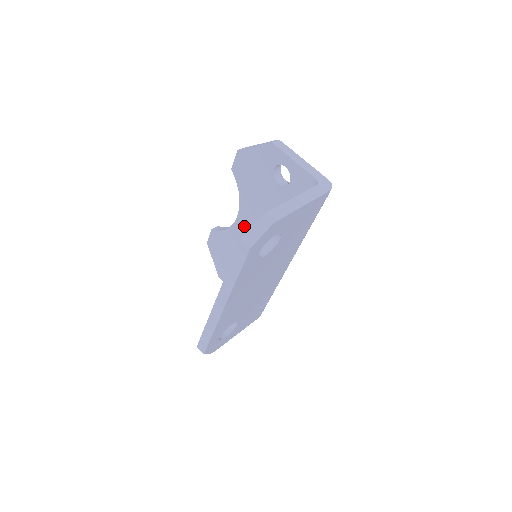
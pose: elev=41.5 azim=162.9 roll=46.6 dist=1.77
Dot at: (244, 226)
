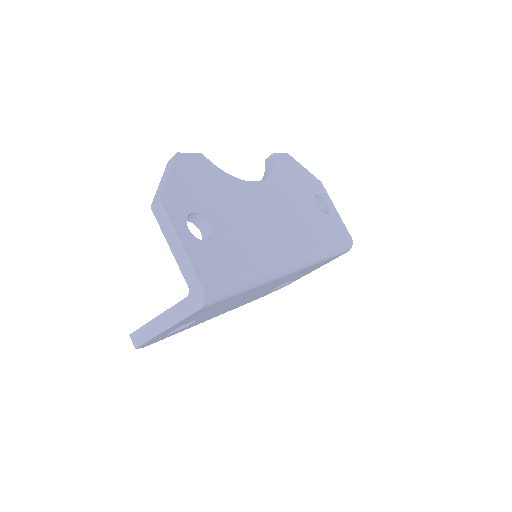
Dot at: occluded
